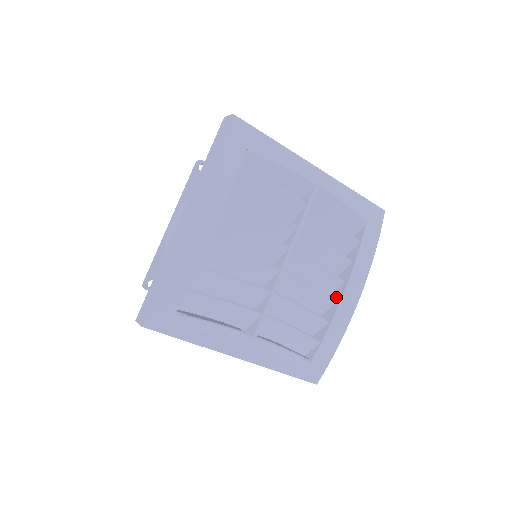
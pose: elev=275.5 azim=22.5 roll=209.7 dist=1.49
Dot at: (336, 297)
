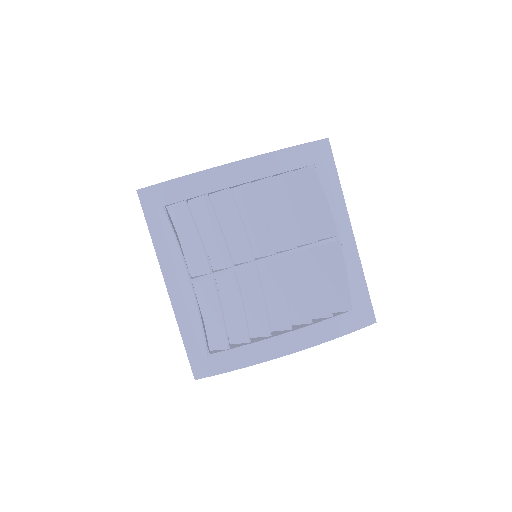
Dot at: (275, 334)
